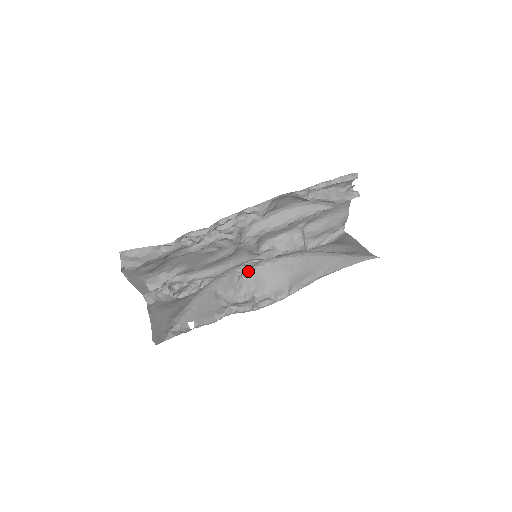
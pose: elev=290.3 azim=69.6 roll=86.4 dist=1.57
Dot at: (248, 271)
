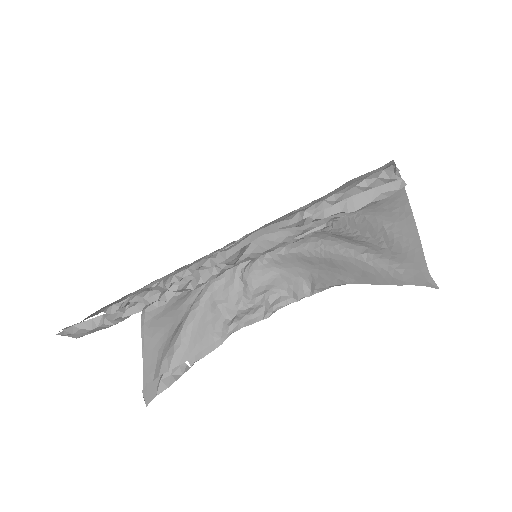
Dot at: (252, 266)
